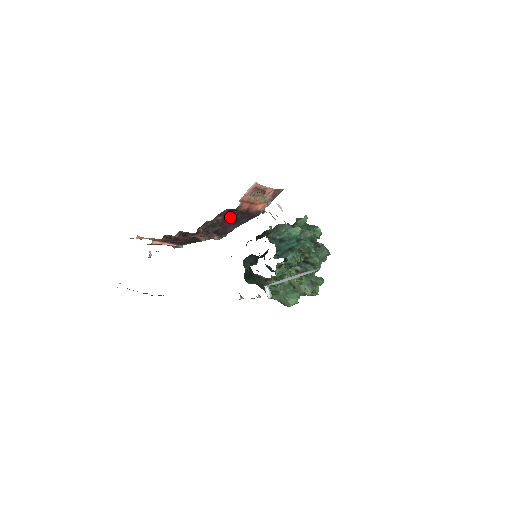
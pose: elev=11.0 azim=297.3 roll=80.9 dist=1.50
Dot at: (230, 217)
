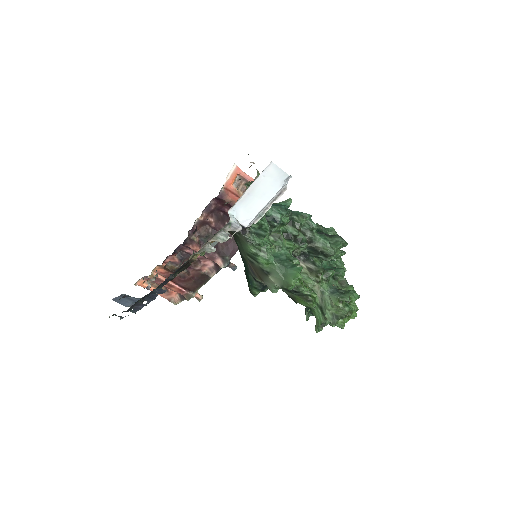
Dot at: occluded
